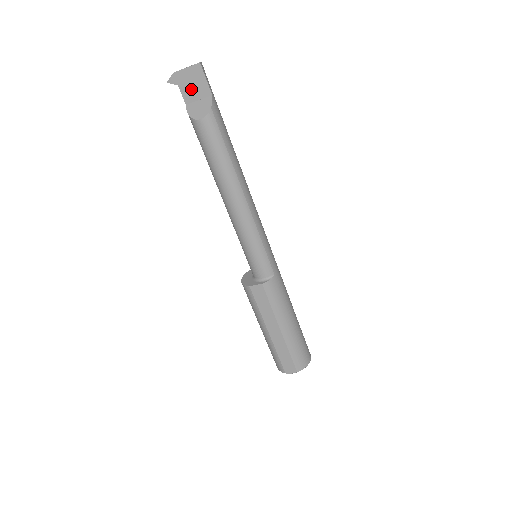
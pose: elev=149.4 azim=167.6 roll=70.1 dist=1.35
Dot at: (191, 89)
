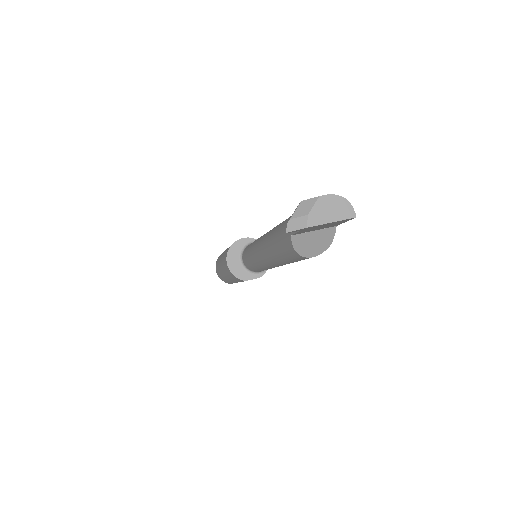
Dot at: (315, 229)
